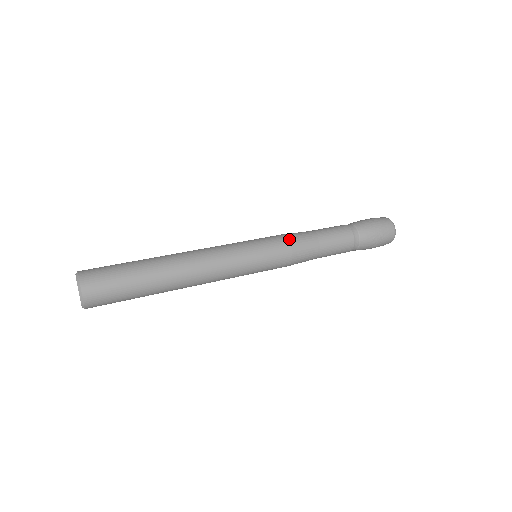
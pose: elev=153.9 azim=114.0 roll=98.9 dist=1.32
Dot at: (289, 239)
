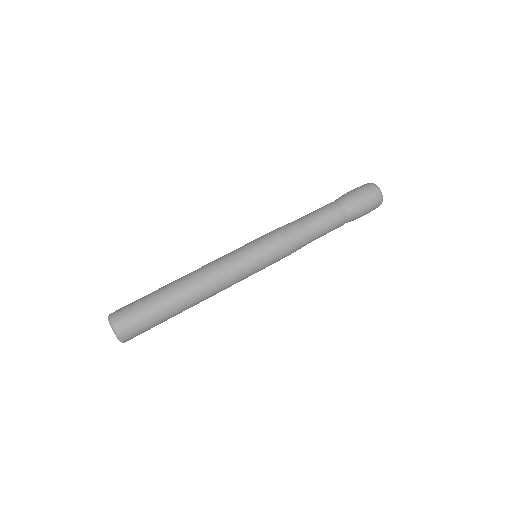
Dot at: (280, 233)
